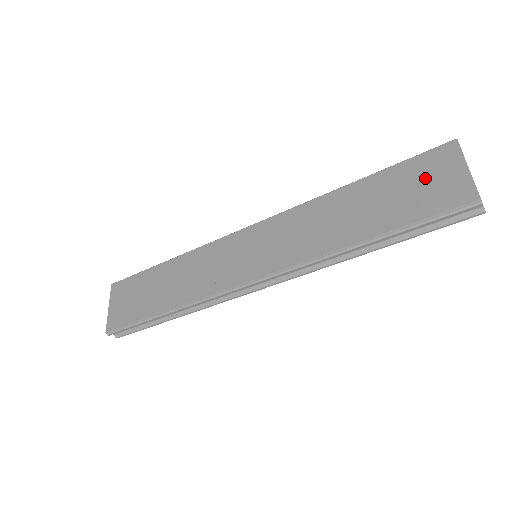
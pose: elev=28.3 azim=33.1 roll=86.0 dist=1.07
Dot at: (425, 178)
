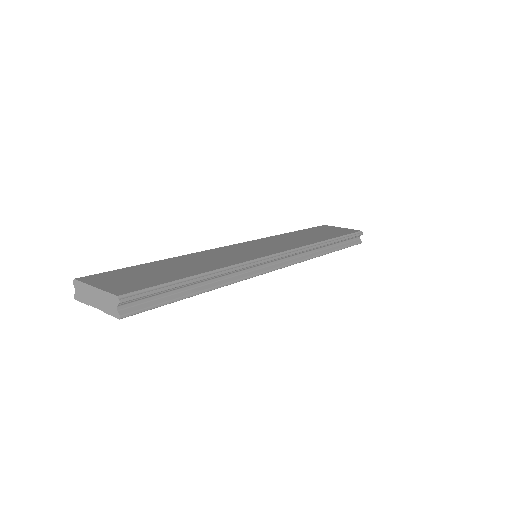
Dot at: (328, 229)
